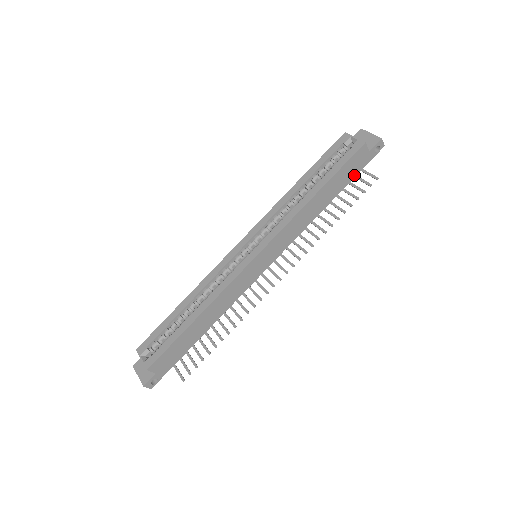
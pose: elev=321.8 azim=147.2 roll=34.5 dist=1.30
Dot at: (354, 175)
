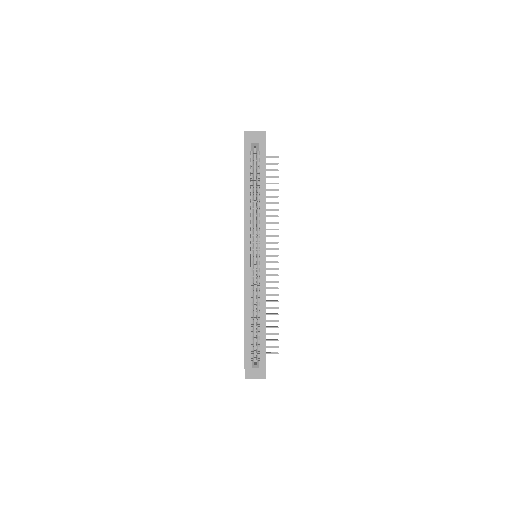
Dot at: occluded
